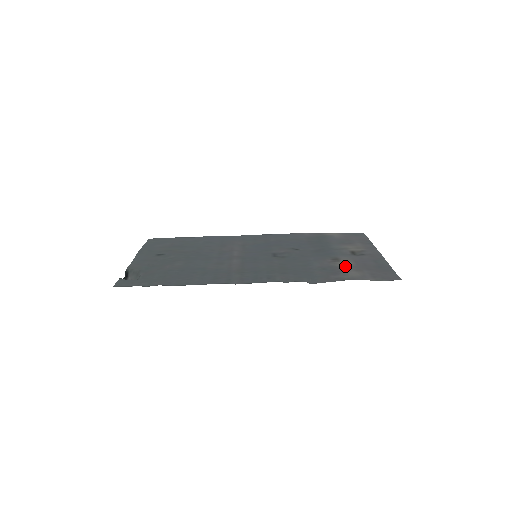
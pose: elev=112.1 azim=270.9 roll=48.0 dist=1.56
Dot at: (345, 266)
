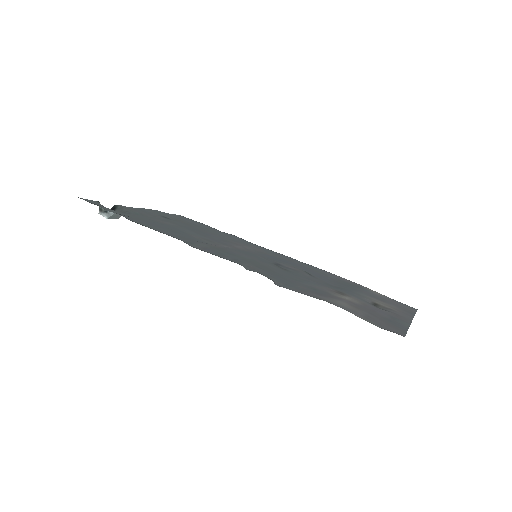
Dot at: (344, 298)
